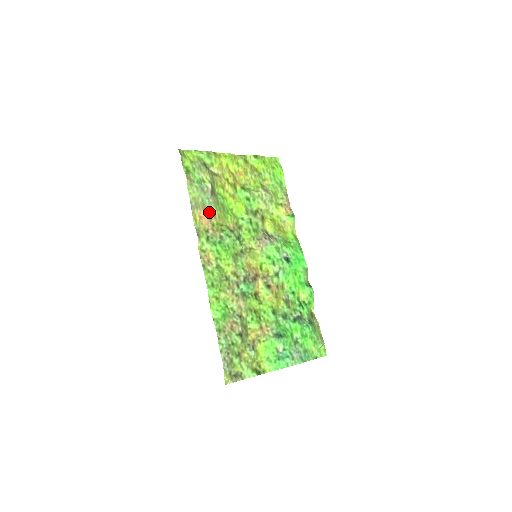
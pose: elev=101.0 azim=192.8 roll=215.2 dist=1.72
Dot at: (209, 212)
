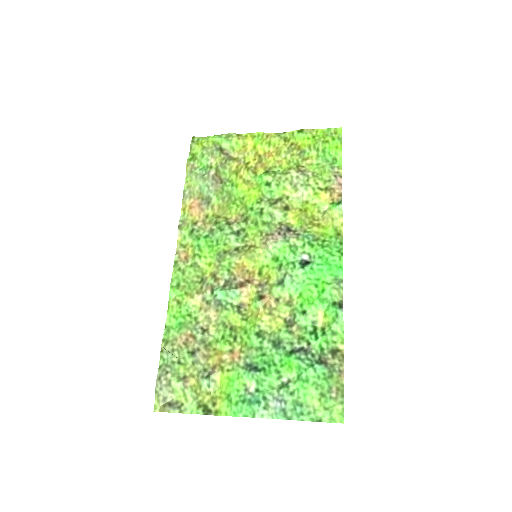
Dot at: (205, 202)
